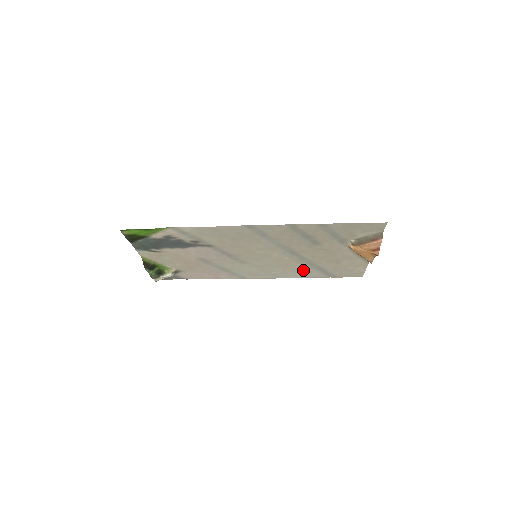
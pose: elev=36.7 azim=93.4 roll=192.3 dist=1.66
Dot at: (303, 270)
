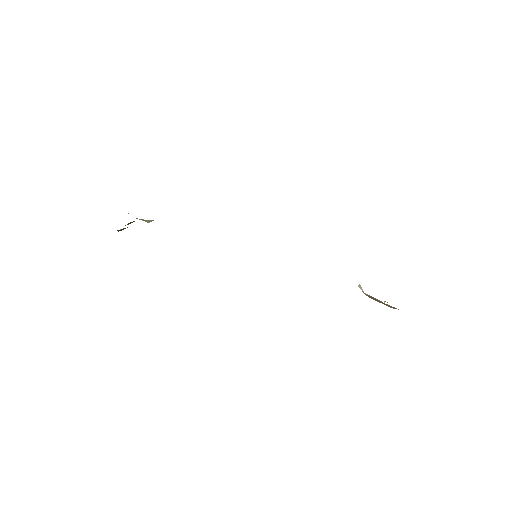
Dot at: occluded
